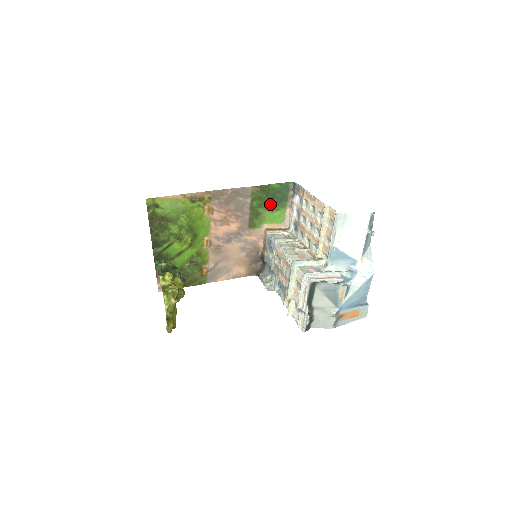
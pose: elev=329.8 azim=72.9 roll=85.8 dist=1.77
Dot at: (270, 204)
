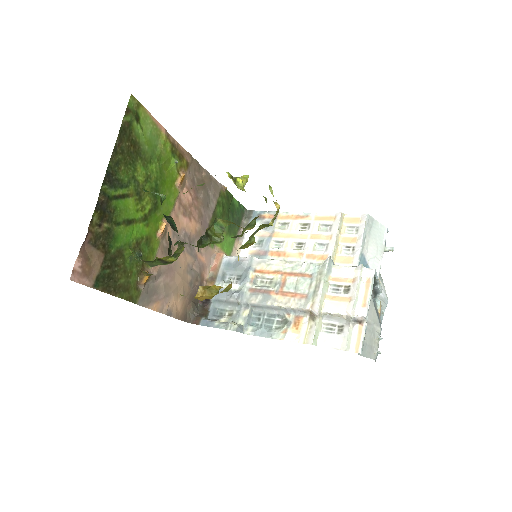
Dot at: occluded
